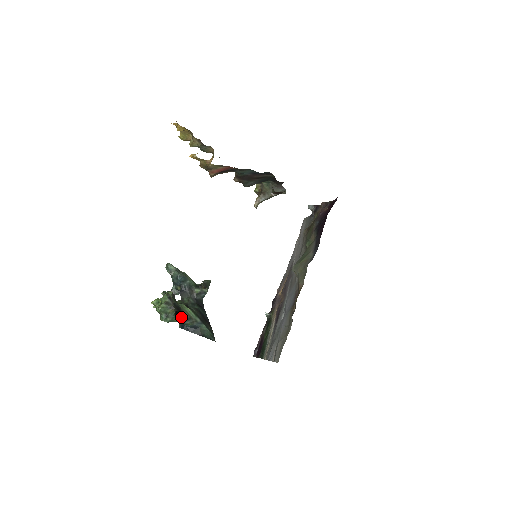
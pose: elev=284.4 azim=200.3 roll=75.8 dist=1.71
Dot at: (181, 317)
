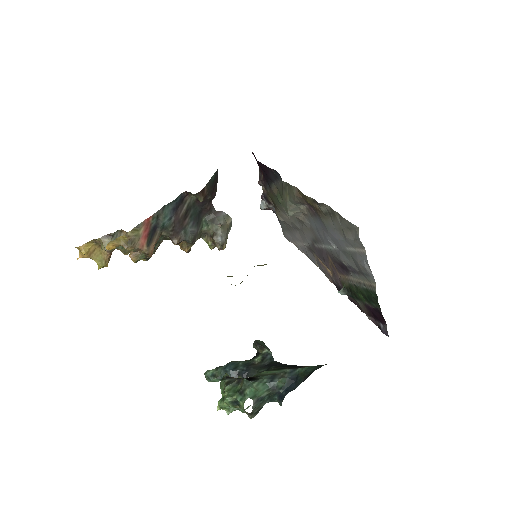
Dot at: (261, 381)
